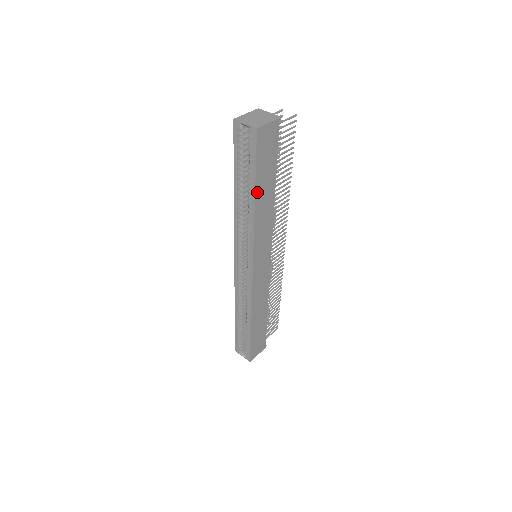
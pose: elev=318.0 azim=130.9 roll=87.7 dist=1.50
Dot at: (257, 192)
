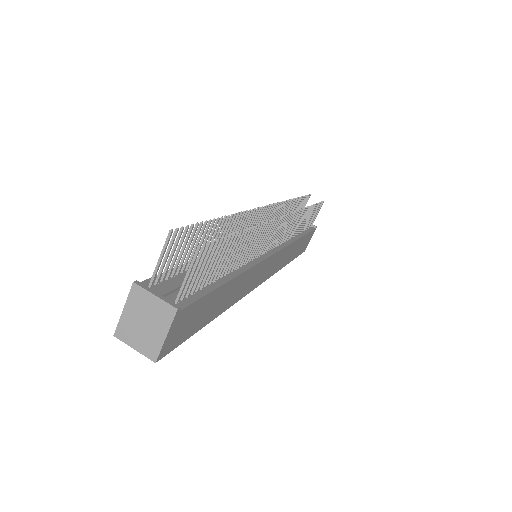
Dot at: (211, 317)
